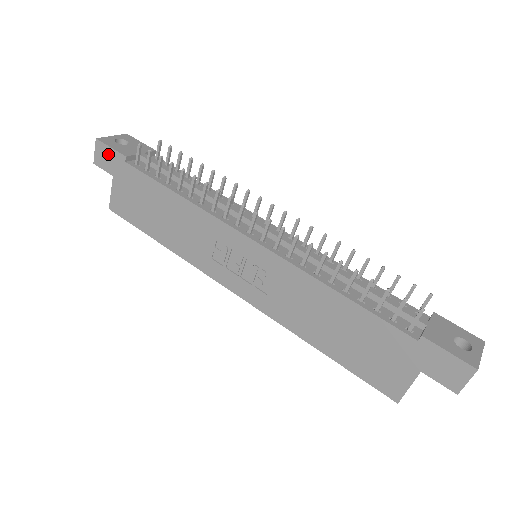
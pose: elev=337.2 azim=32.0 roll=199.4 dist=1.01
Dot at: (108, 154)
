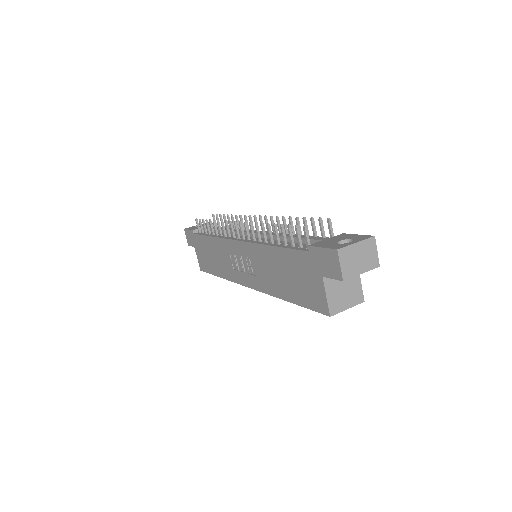
Dot at: (189, 235)
